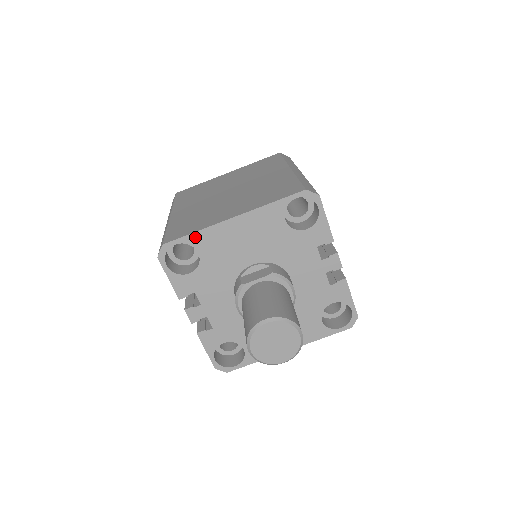
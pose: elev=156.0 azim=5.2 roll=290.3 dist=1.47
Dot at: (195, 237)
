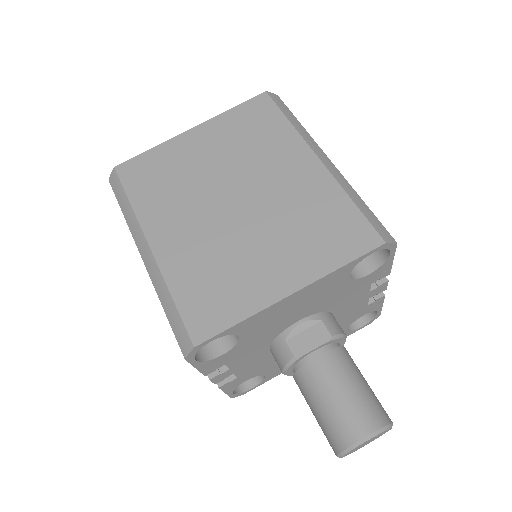
Dot at: (238, 326)
